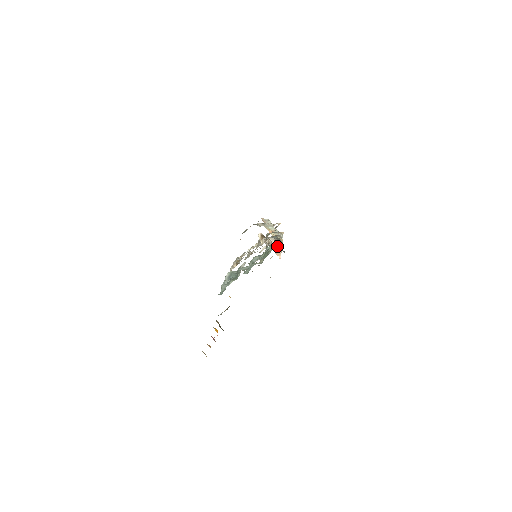
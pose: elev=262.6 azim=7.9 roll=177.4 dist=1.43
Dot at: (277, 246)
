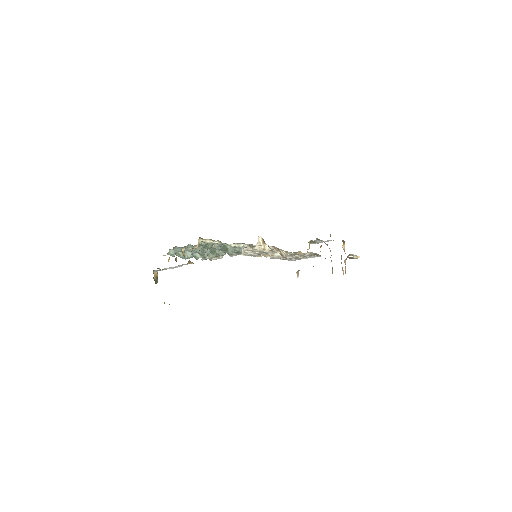
Dot at: occluded
